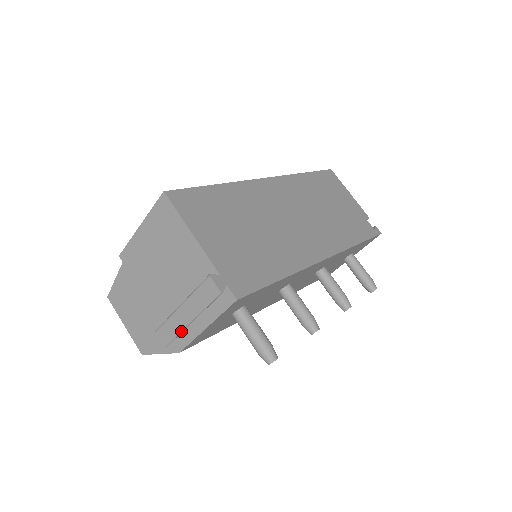
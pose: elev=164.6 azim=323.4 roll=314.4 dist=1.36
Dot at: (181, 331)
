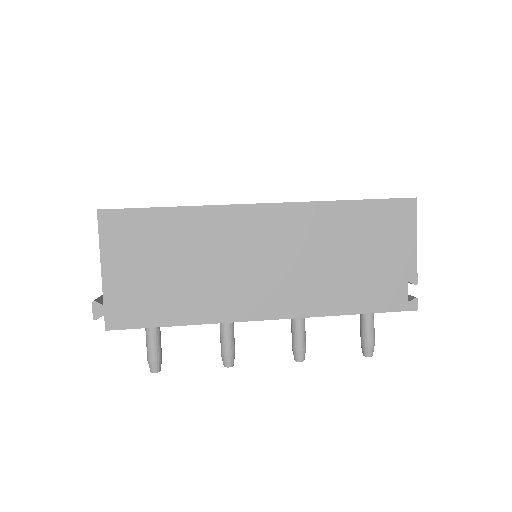
Dot at: occluded
